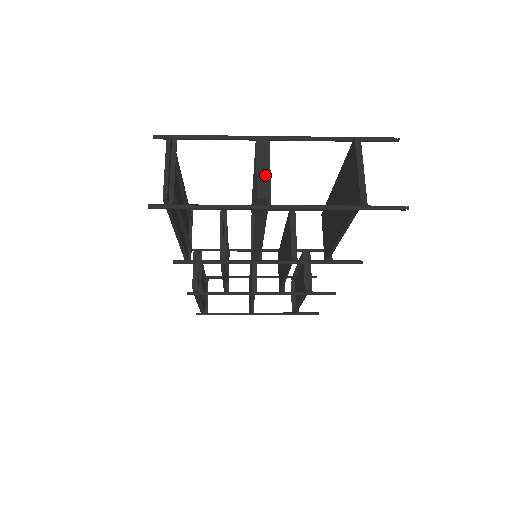
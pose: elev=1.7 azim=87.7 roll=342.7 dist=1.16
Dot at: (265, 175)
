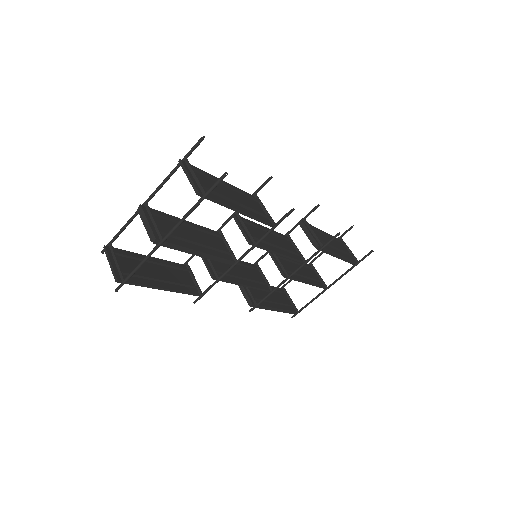
Dot at: (149, 226)
